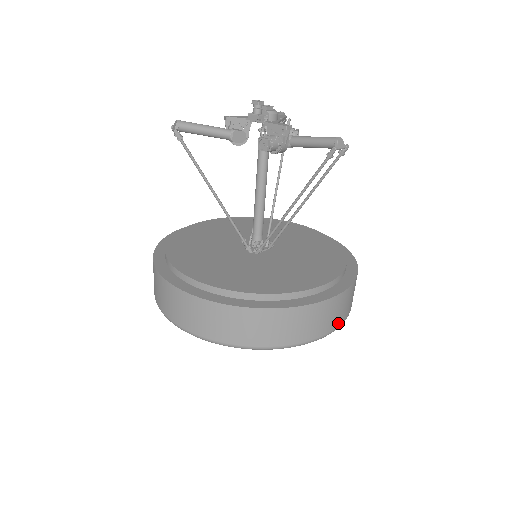
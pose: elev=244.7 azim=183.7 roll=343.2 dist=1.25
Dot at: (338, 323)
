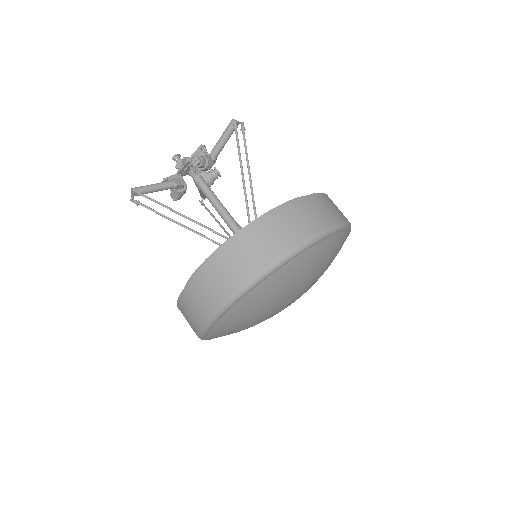
Dot at: (344, 218)
